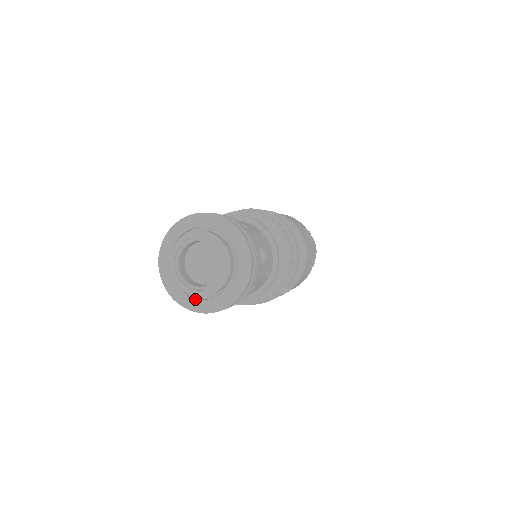
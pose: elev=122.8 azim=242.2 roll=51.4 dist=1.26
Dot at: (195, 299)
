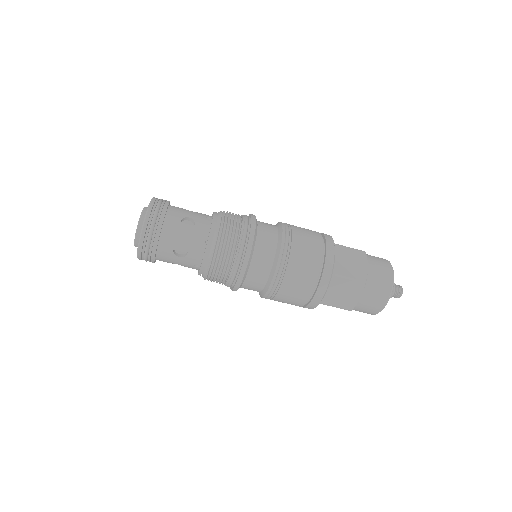
Dot at: occluded
